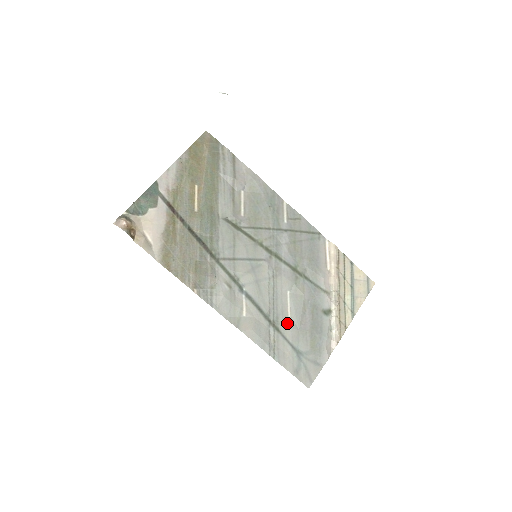
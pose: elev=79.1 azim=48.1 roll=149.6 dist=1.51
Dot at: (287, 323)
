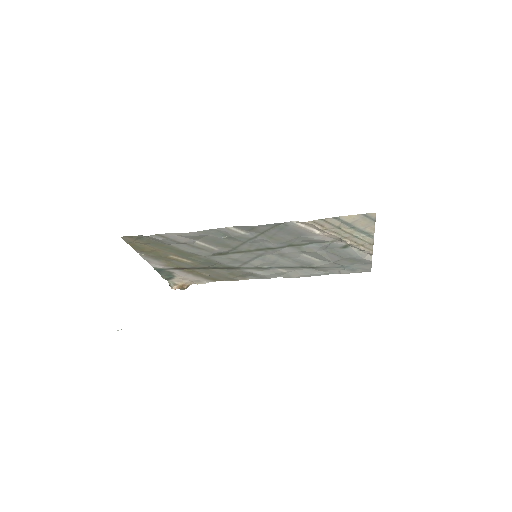
Dot at: (320, 263)
